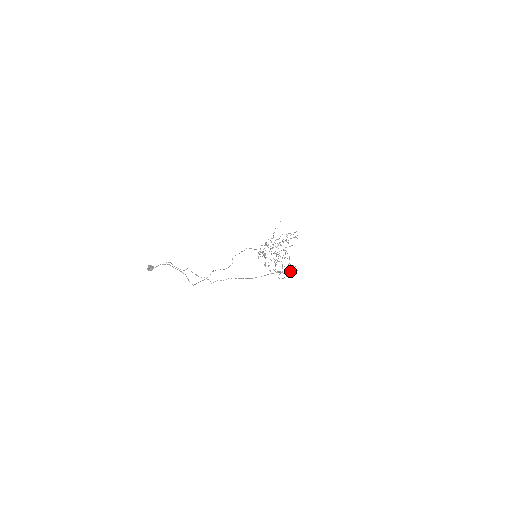
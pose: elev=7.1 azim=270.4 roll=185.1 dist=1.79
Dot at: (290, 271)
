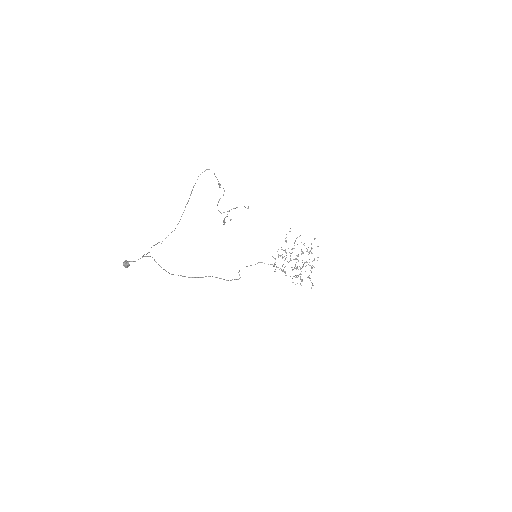
Dot at: (223, 195)
